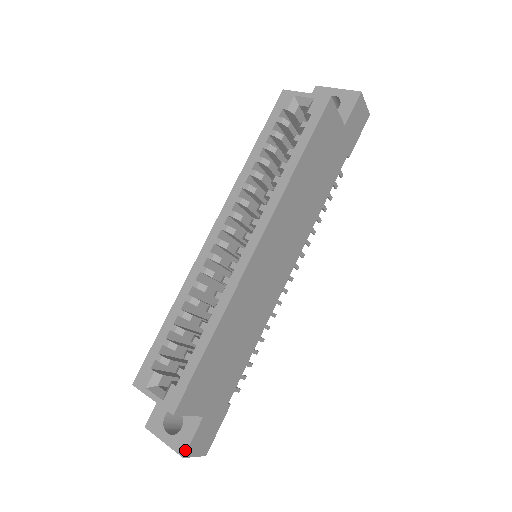
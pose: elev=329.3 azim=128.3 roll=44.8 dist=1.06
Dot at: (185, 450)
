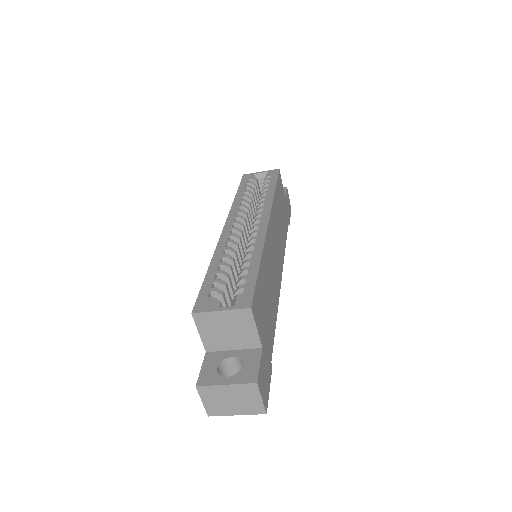
Dot at: (256, 376)
